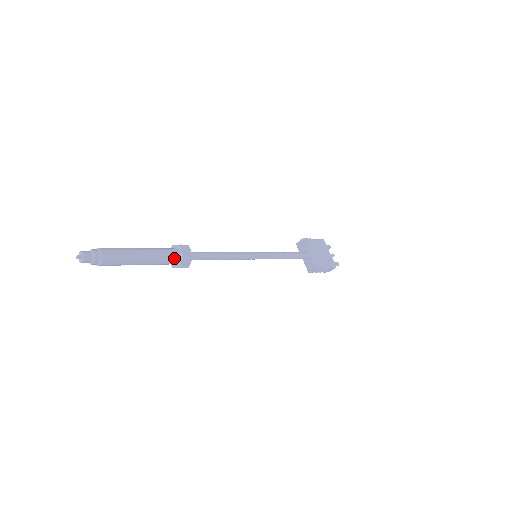
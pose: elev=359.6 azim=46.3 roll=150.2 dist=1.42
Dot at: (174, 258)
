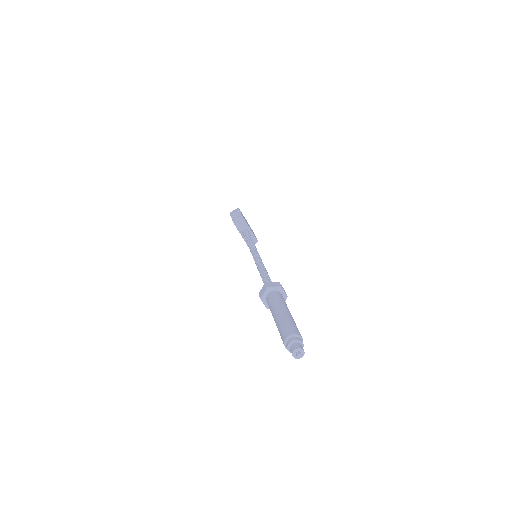
Dot at: occluded
